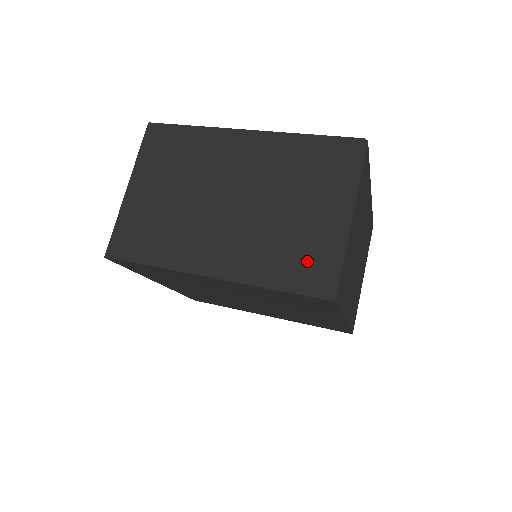
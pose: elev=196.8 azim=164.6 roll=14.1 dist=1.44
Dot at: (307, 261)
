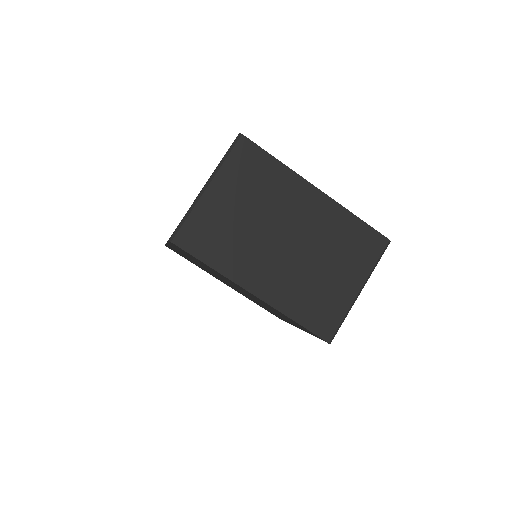
Dot at: occluded
